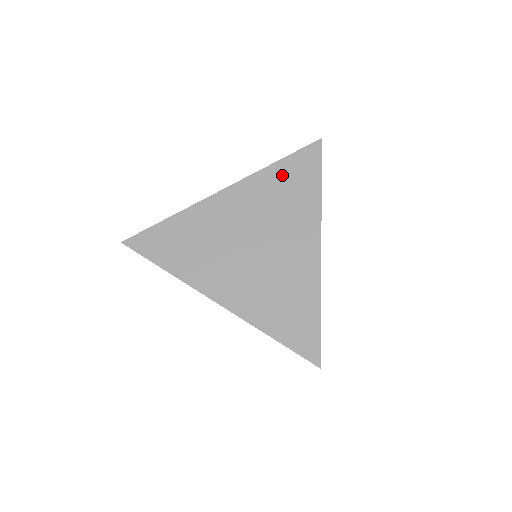
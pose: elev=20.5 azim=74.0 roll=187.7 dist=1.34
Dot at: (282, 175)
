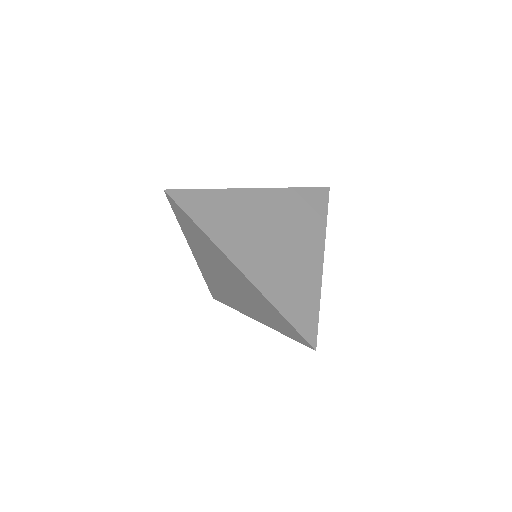
Dot at: (301, 198)
